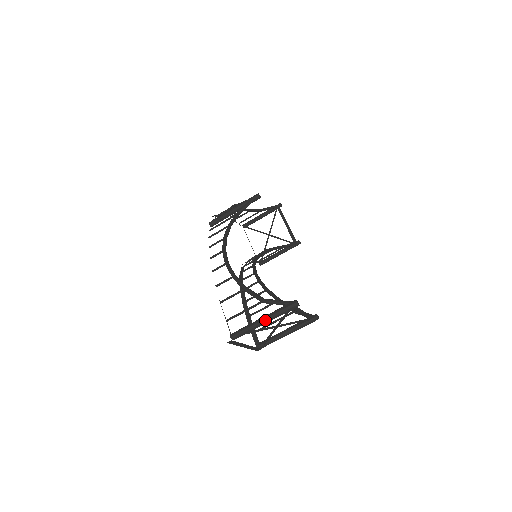
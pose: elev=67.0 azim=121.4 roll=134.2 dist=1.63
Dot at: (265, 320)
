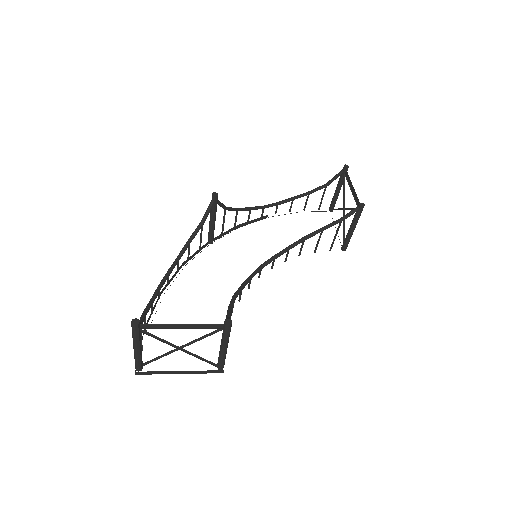
Dot at: (134, 347)
